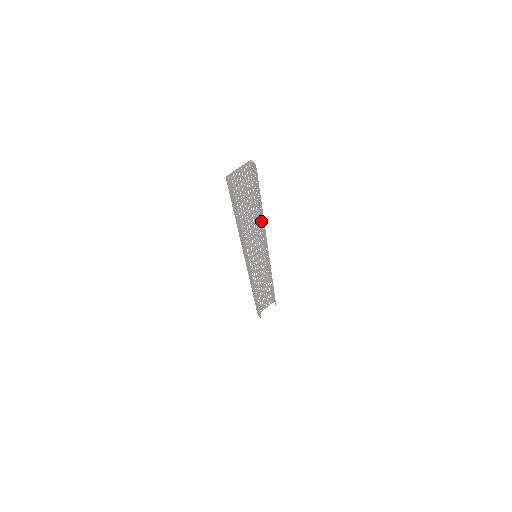
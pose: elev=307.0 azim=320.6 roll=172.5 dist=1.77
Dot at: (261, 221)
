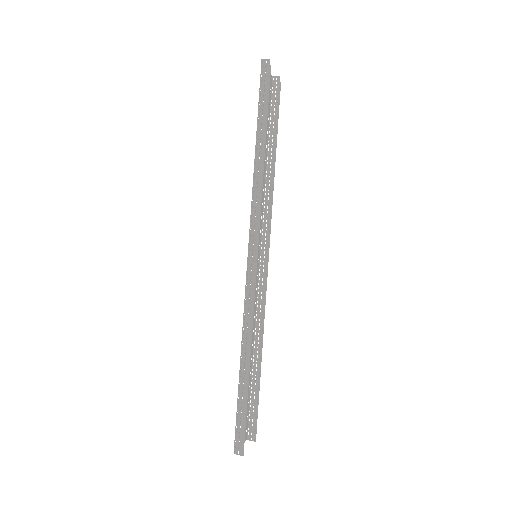
Dot at: (266, 188)
